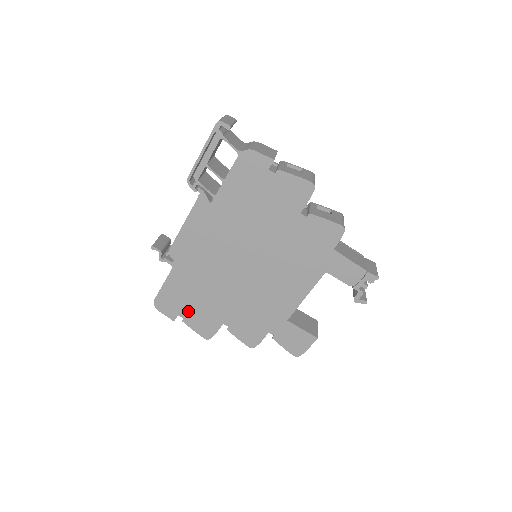
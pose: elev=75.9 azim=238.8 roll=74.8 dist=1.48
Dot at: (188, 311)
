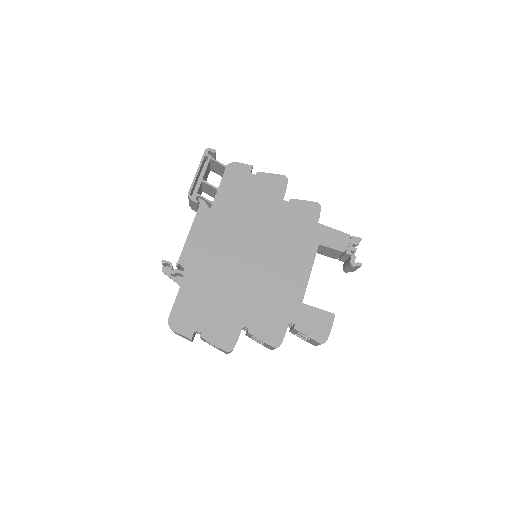
Dot at: (205, 322)
